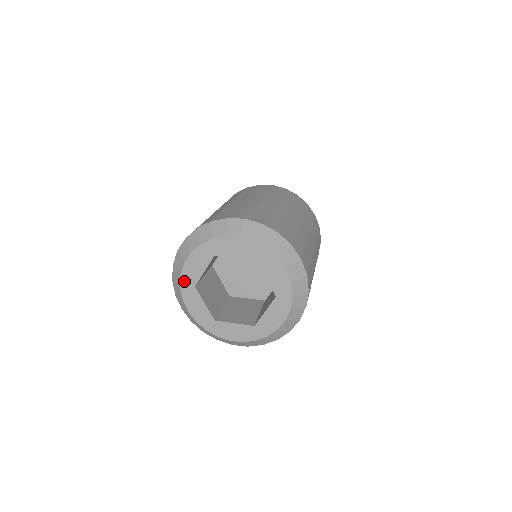
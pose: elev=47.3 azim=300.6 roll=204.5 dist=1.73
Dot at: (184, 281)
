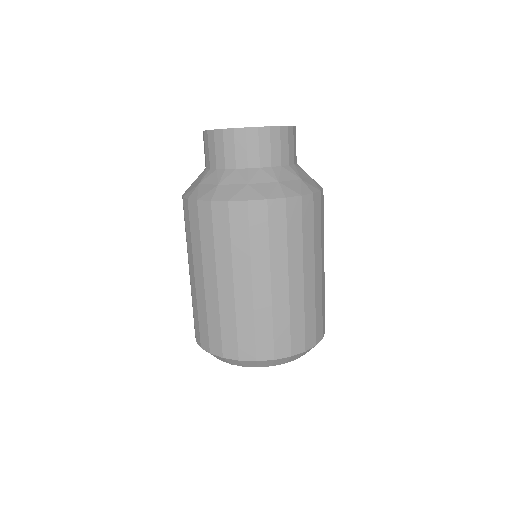
Dot at: occluded
